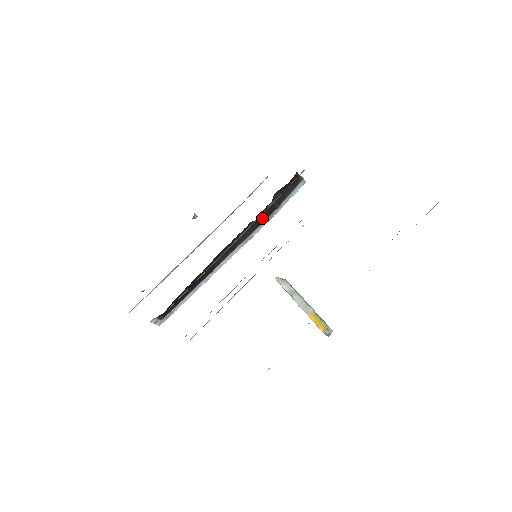
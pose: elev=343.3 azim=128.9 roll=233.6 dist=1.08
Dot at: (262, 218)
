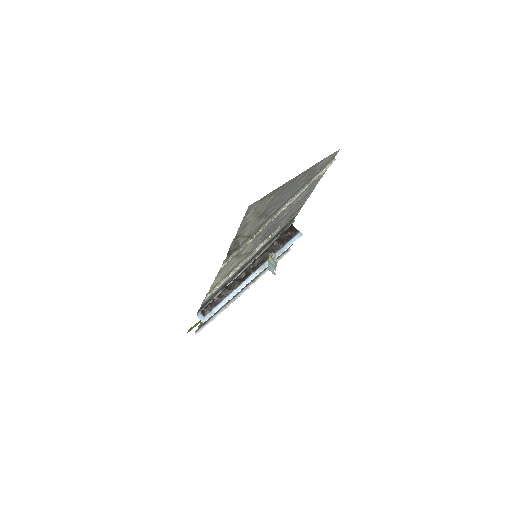
Dot at: occluded
